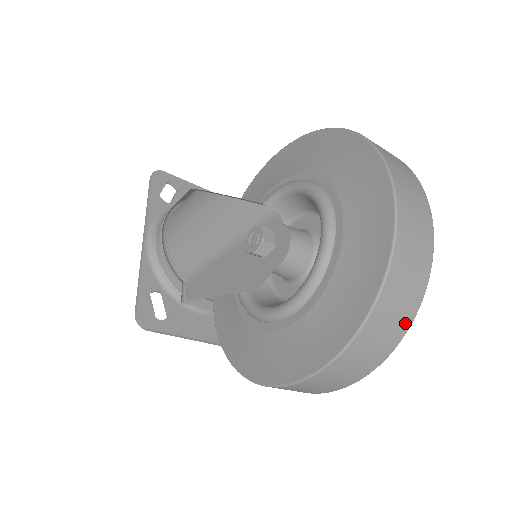
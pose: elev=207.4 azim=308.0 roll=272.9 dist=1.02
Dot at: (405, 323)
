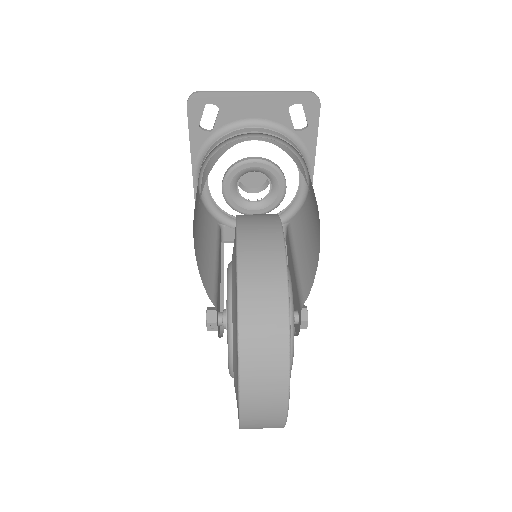
Dot at: occluded
